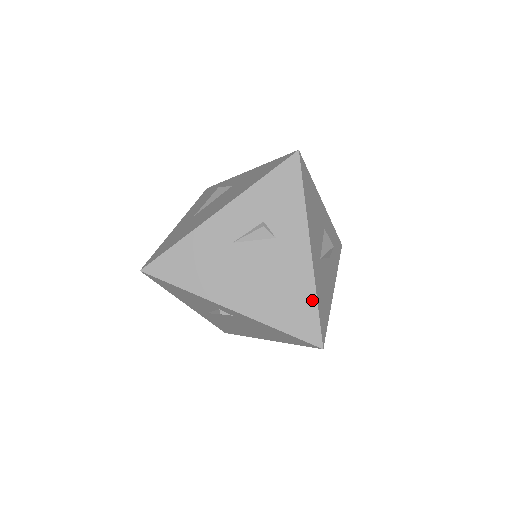
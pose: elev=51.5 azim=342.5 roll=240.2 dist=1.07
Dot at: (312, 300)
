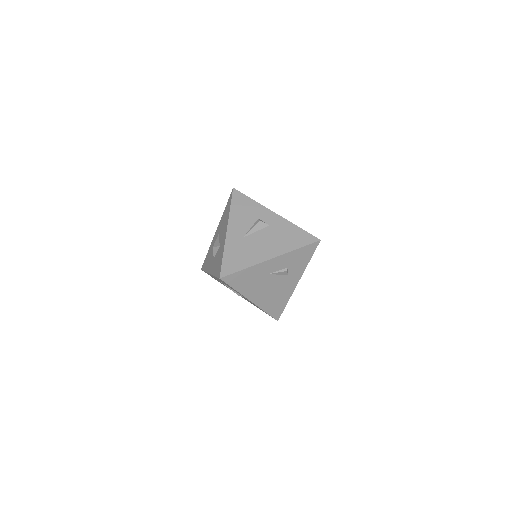
Dot at: (286, 302)
